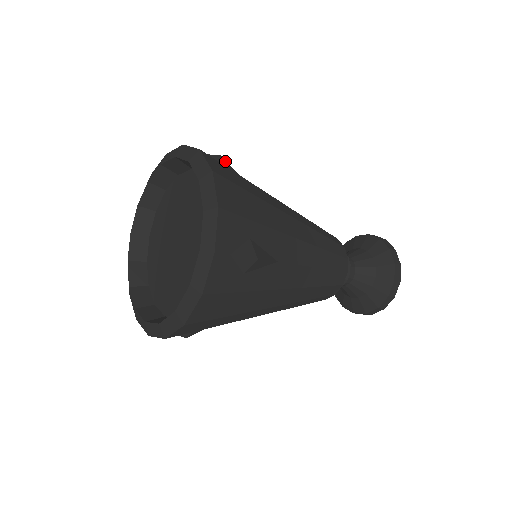
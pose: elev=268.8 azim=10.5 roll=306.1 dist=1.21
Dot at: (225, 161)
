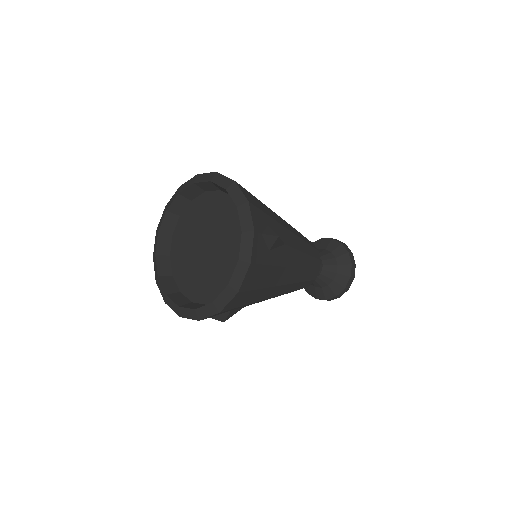
Dot at: occluded
